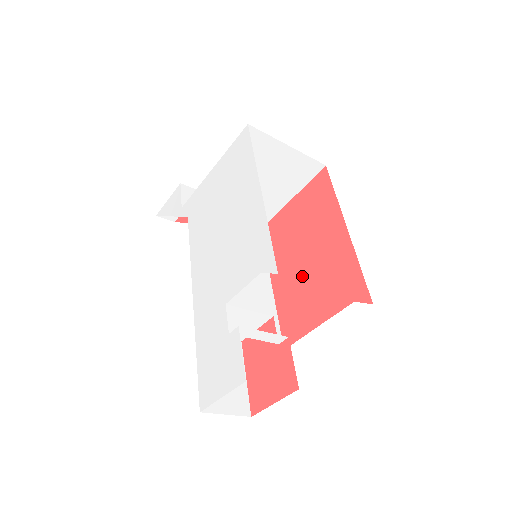
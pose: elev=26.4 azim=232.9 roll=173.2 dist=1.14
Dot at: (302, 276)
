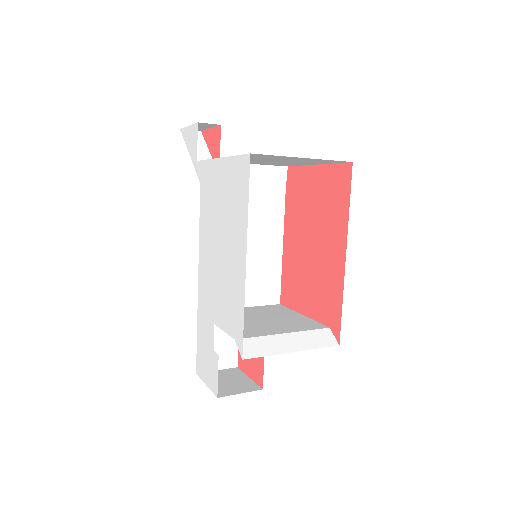
Dot at: (304, 260)
